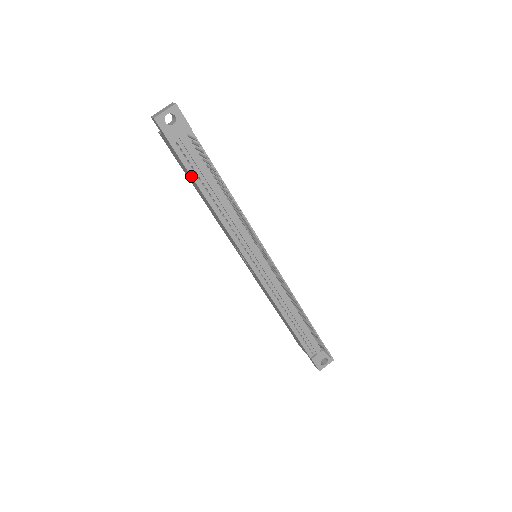
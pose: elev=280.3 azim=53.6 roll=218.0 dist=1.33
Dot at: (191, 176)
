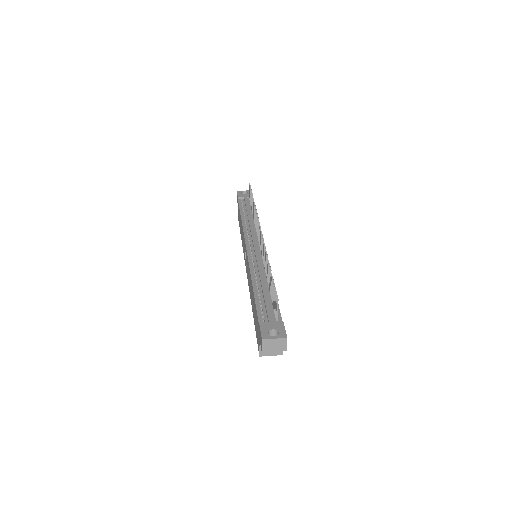
Dot at: (240, 208)
